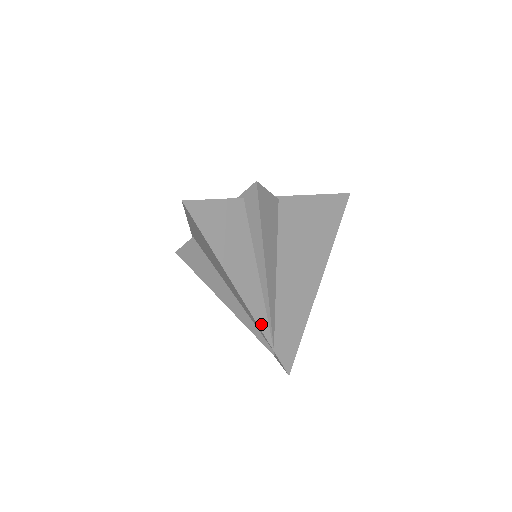
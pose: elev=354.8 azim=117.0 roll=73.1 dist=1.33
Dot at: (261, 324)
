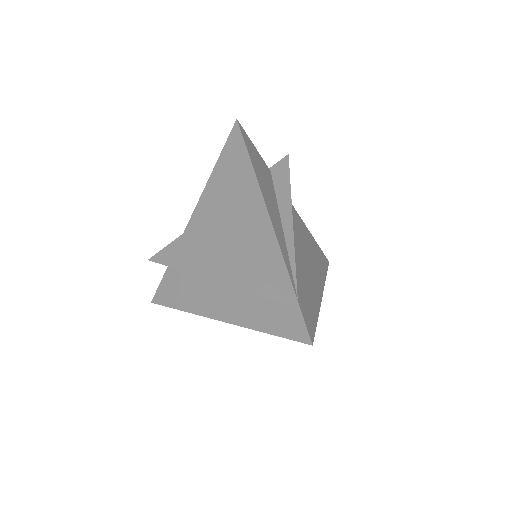
Dot at: (286, 263)
